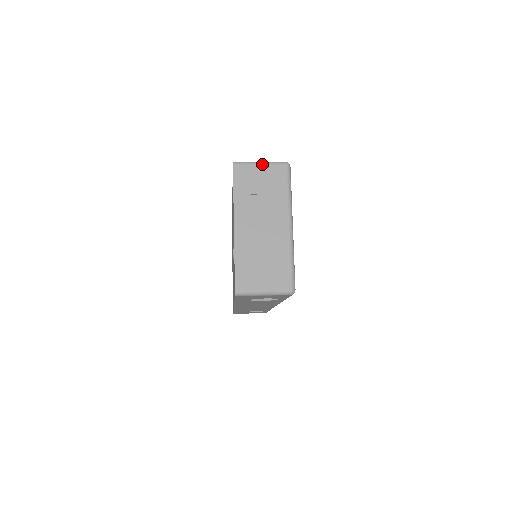
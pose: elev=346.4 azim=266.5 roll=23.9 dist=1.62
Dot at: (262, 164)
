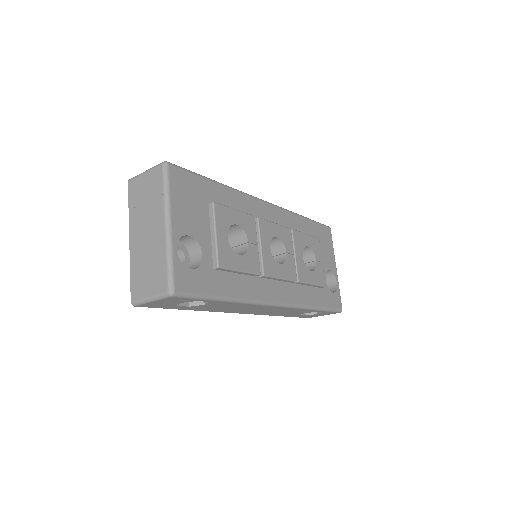
Dot at: (146, 172)
